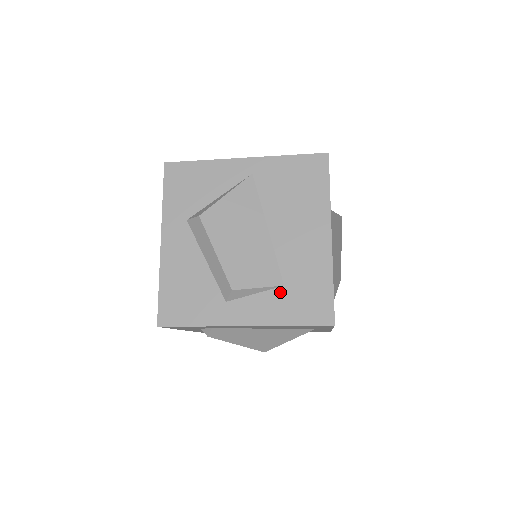
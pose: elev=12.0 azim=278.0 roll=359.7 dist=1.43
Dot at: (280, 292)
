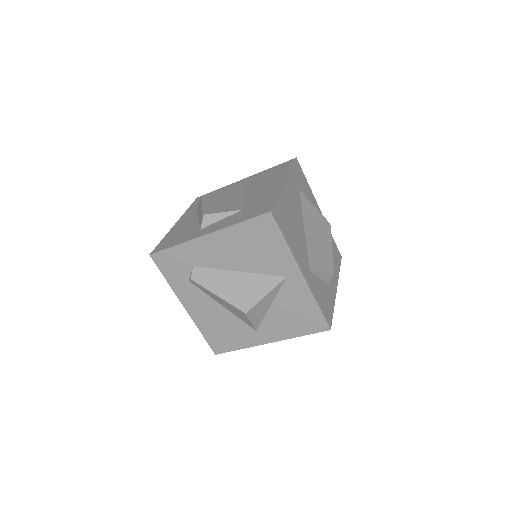
Dot at: (239, 213)
